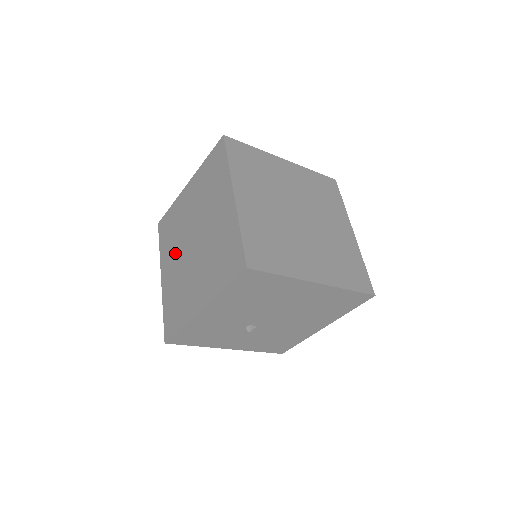
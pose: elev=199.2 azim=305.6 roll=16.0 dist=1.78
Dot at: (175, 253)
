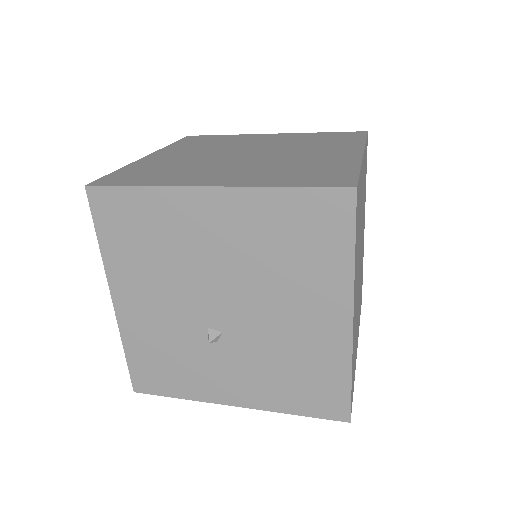
Dot at: occluded
